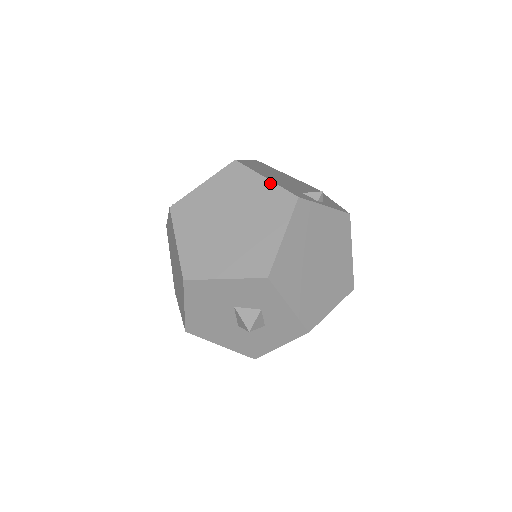
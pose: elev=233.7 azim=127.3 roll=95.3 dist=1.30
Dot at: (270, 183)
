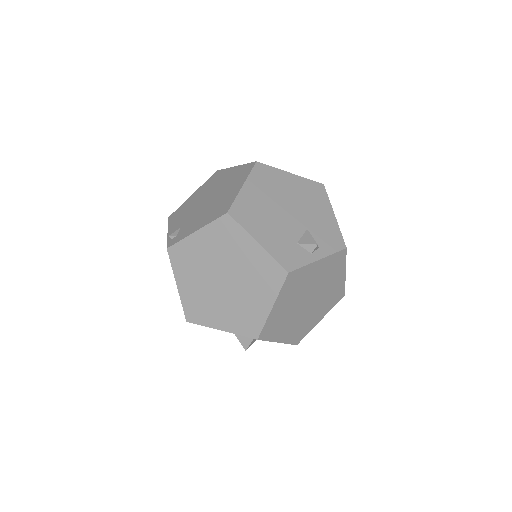
Dot at: (262, 250)
